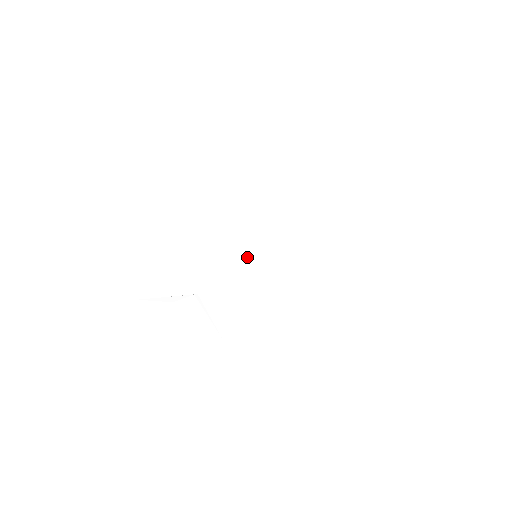
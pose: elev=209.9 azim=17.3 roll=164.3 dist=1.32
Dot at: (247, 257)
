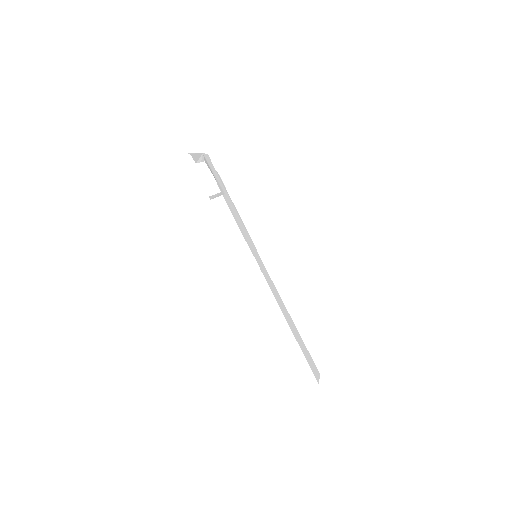
Dot at: (252, 248)
